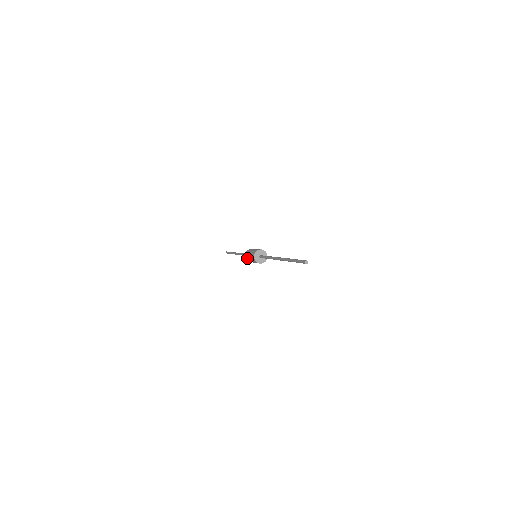
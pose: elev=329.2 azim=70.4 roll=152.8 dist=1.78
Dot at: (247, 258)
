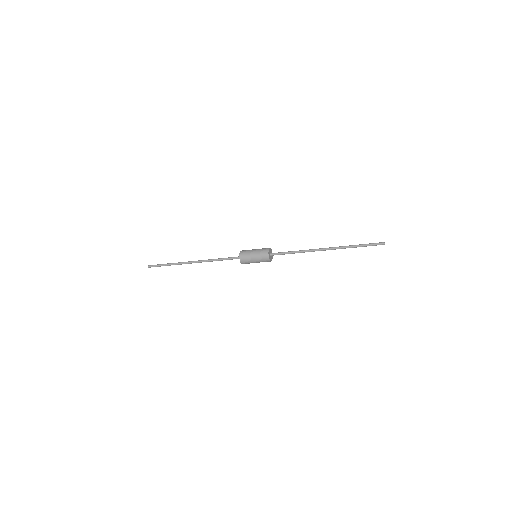
Dot at: (245, 256)
